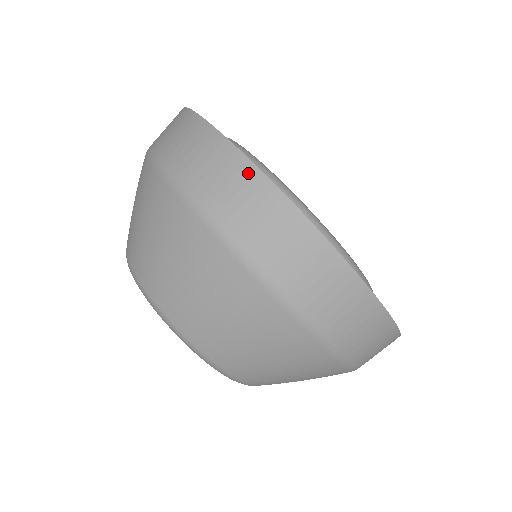
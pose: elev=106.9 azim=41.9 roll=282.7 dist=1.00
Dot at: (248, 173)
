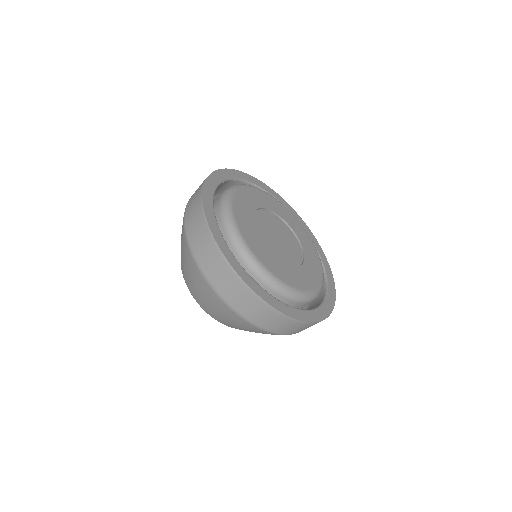
Dot at: (207, 233)
